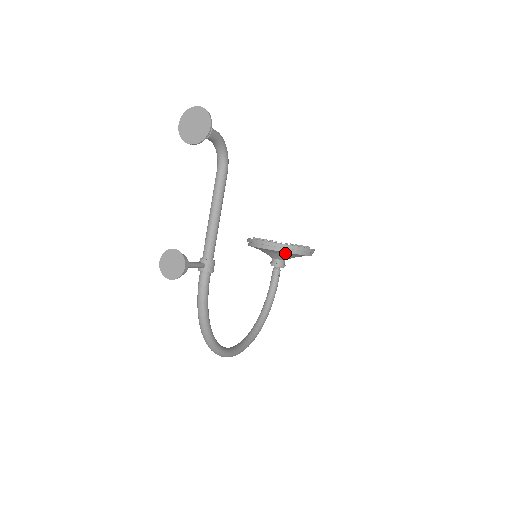
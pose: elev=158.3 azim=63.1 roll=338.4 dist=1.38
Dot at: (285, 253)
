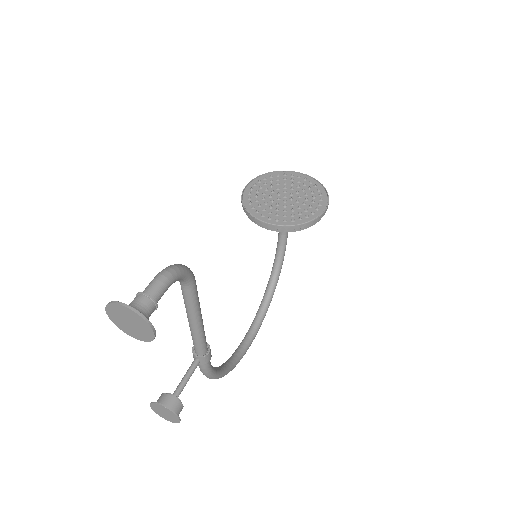
Dot at: occluded
